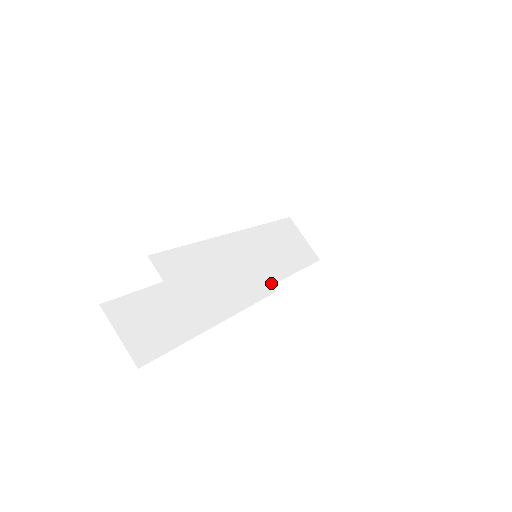
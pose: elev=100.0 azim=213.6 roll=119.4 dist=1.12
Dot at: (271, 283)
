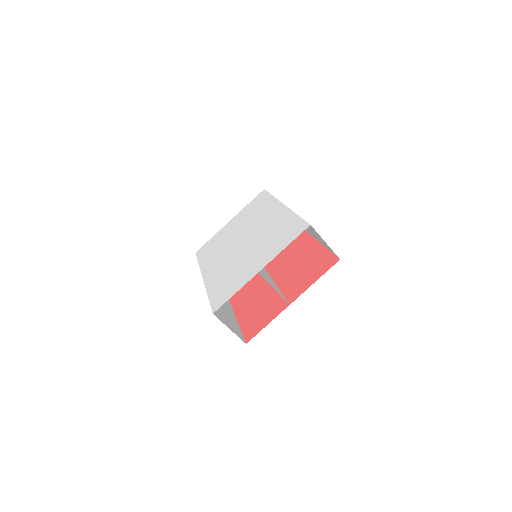
Dot at: (266, 270)
